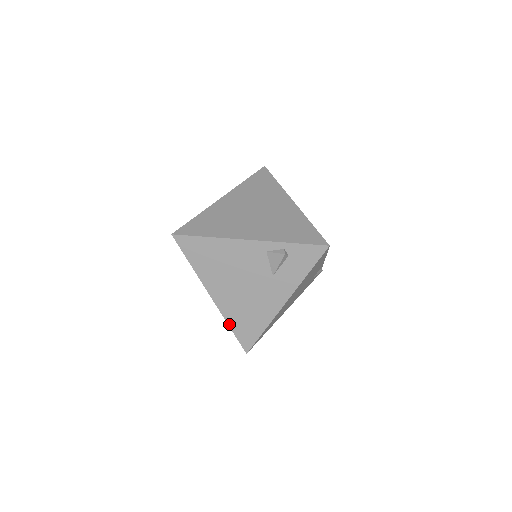
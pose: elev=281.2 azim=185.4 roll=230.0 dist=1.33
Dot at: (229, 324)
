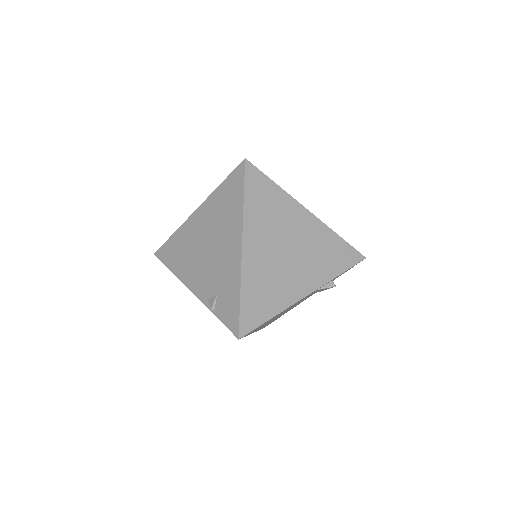
Dot at: occluded
